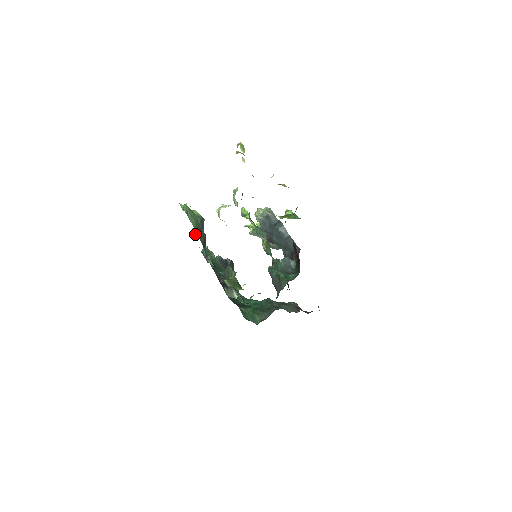
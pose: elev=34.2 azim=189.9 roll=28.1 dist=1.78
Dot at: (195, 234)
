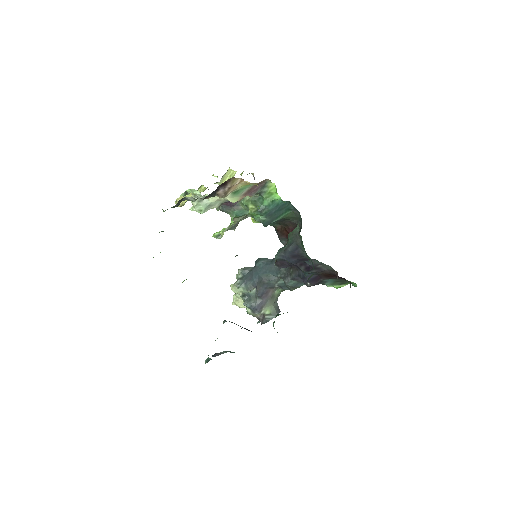
Dot at: occluded
